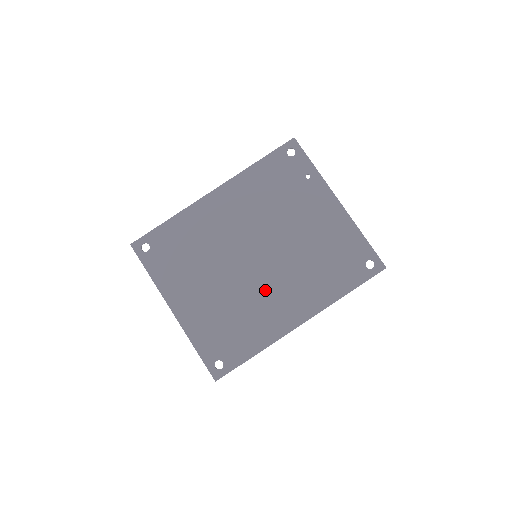
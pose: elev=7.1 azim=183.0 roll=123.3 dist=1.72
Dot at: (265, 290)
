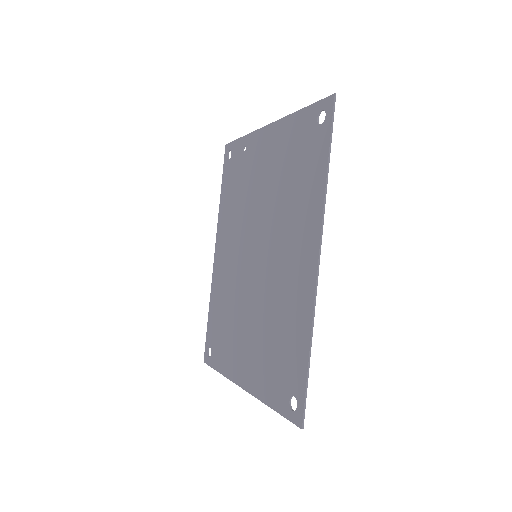
Dot at: (276, 274)
